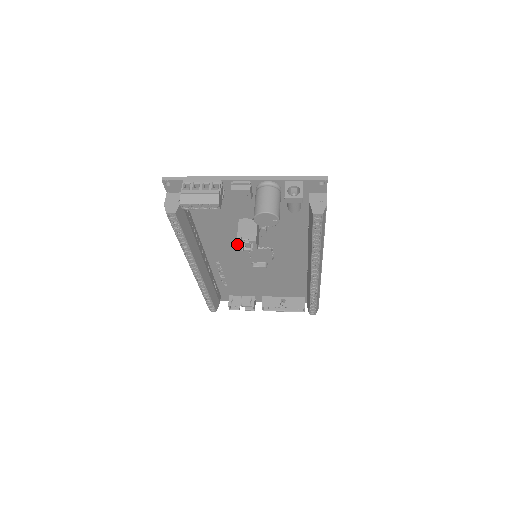
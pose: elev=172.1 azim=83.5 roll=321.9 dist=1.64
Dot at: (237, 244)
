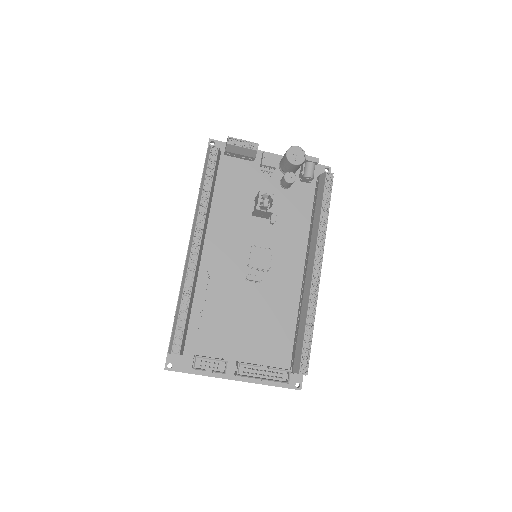
Dot at: (240, 238)
